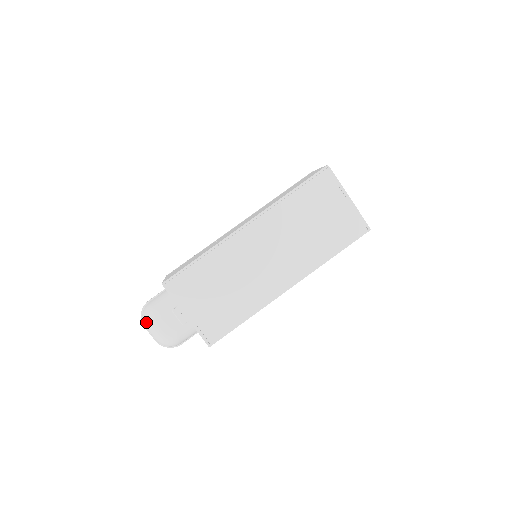
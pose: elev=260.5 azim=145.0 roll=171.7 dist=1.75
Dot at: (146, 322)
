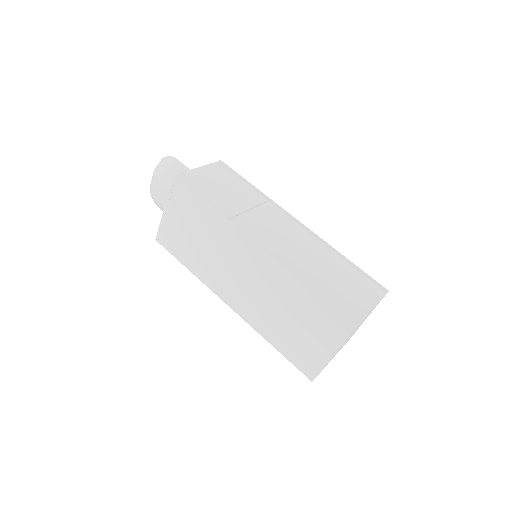
Dot at: (156, 168)
